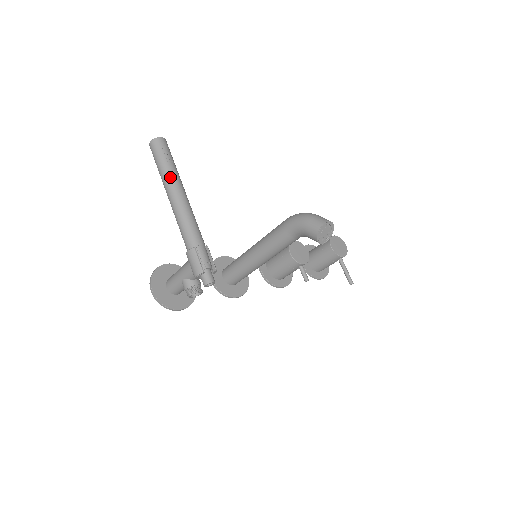
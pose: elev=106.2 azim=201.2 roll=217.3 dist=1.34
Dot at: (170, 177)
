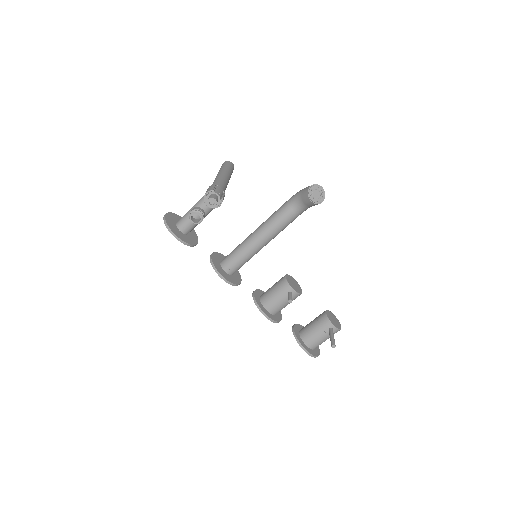
Dot at: (225, 169)
